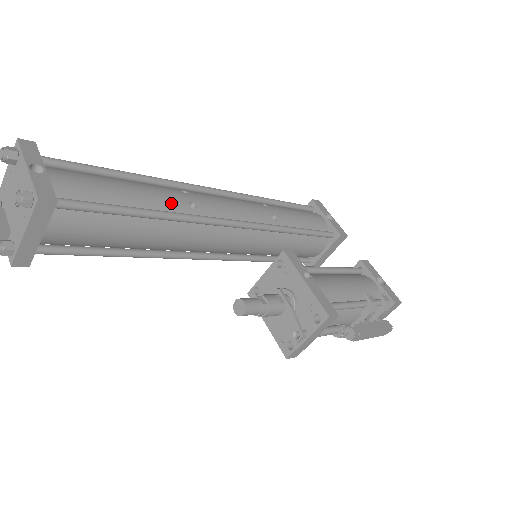
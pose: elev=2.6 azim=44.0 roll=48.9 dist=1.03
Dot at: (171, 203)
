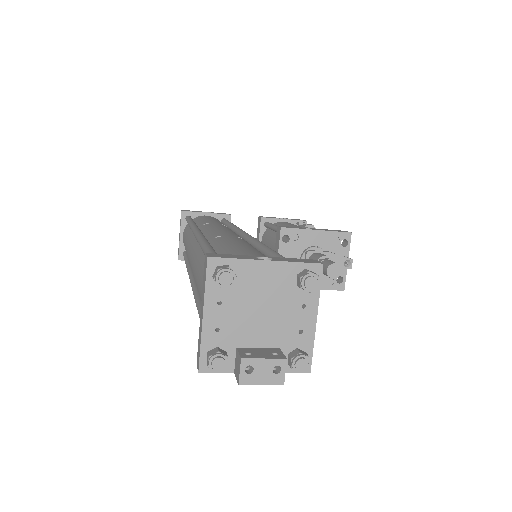
Dot at: (246, 242)
